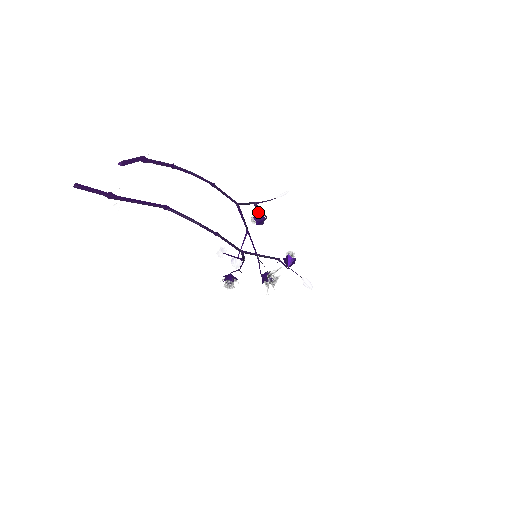
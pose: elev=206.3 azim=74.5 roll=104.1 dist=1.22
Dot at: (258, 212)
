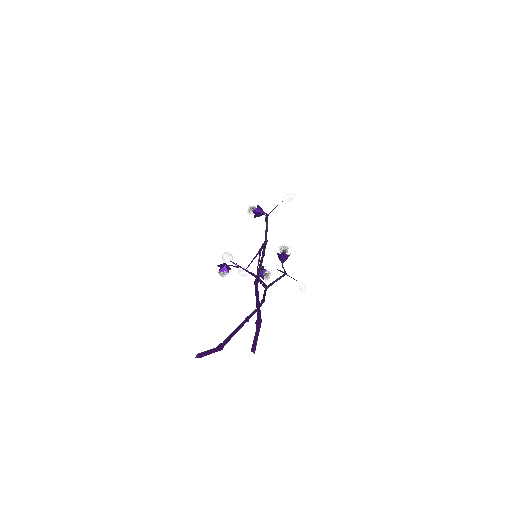
Dot at: (257, 205)
